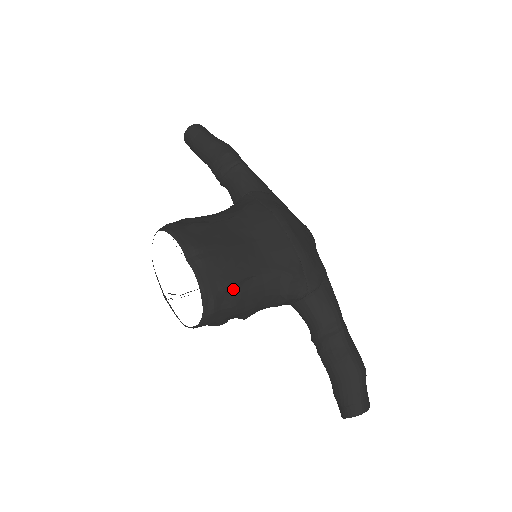
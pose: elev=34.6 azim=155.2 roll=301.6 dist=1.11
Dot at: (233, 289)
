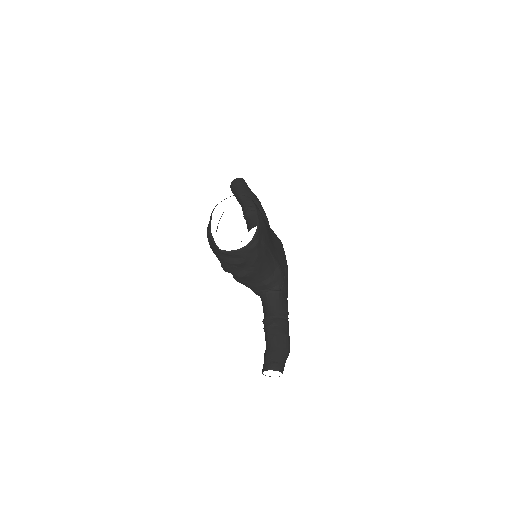
Dot at: (264, 247)
